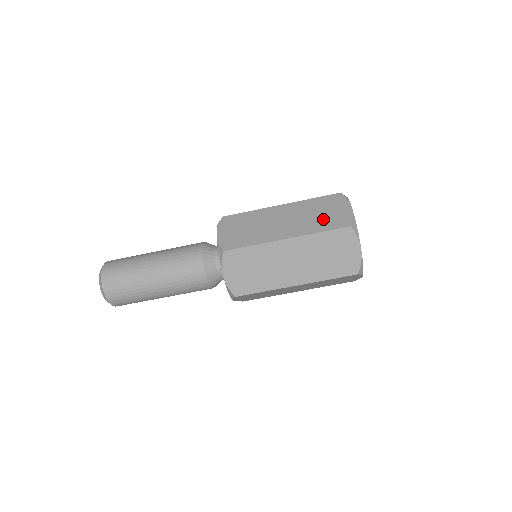
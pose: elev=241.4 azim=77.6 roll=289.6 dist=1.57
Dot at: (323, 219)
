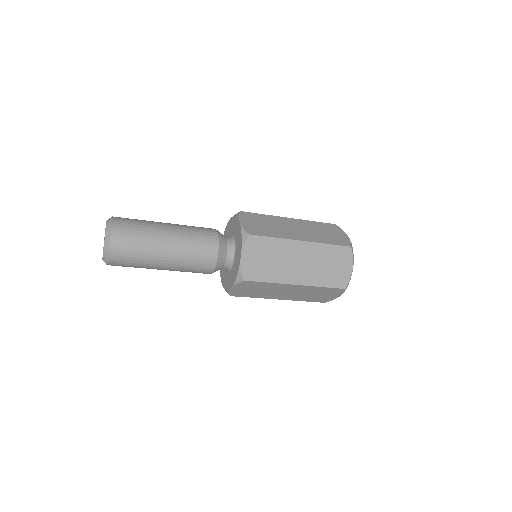
Dot at: (329, 273)
